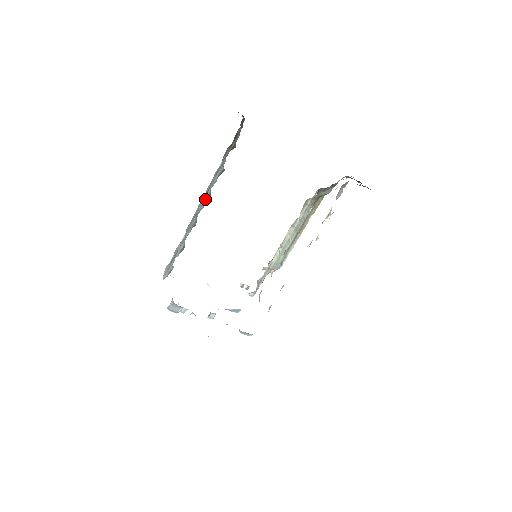
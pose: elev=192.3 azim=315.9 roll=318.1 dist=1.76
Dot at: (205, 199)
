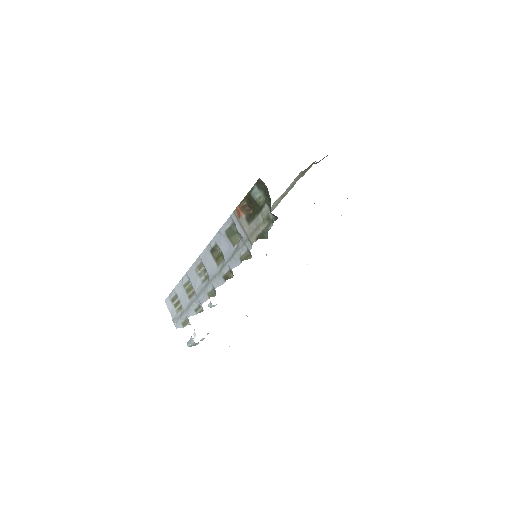
Dot at: (223, 273)
